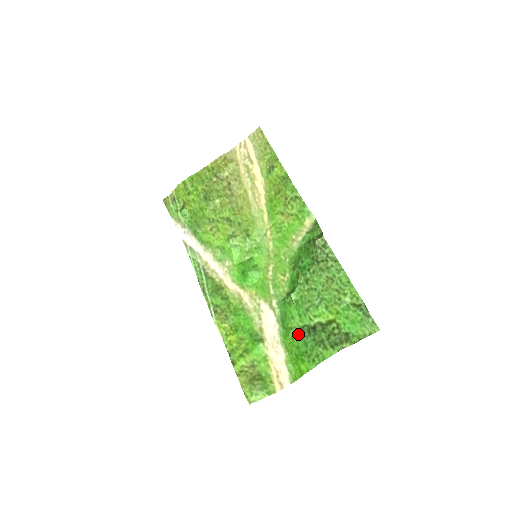
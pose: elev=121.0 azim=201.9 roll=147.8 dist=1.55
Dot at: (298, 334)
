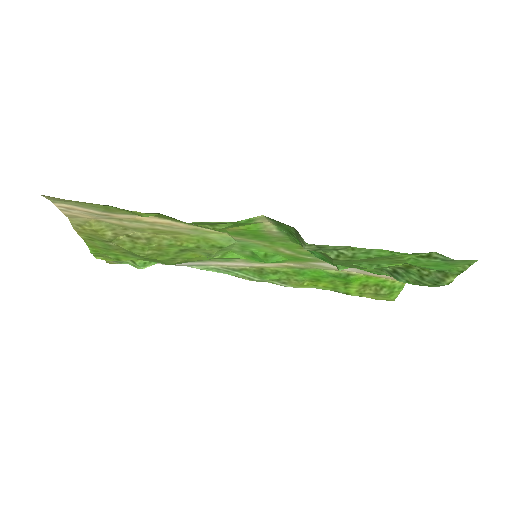
Dot at: (382, 274)
